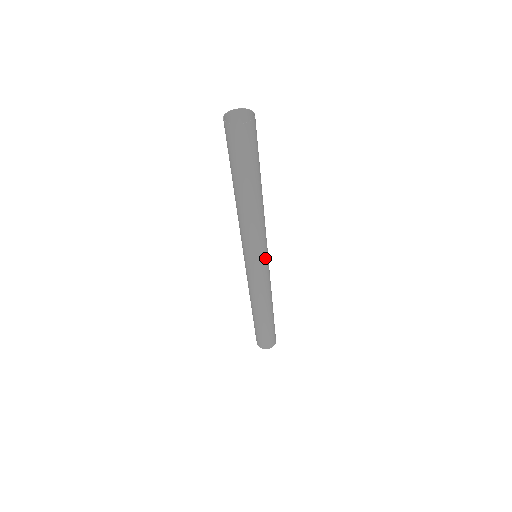
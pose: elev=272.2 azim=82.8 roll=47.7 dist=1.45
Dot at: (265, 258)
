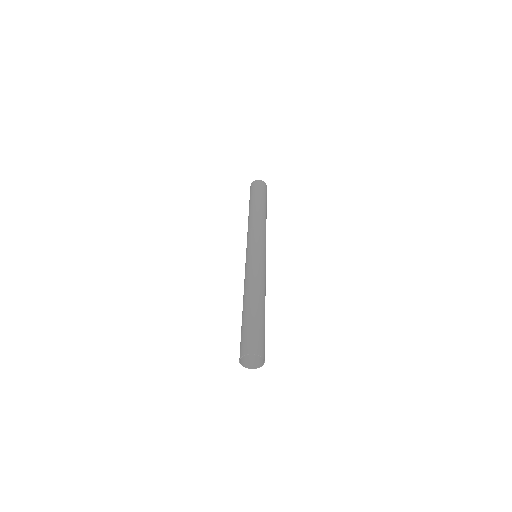
Dot at: occluded
